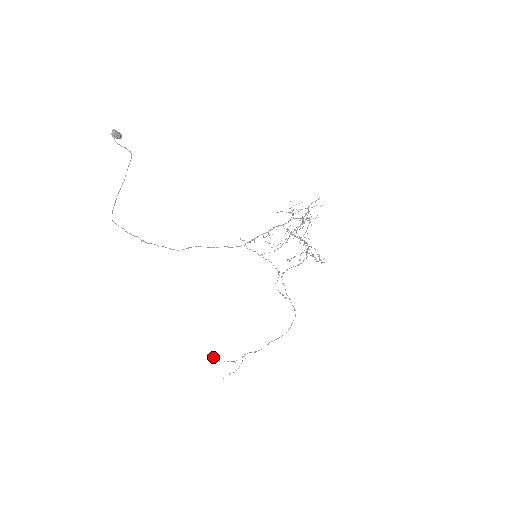
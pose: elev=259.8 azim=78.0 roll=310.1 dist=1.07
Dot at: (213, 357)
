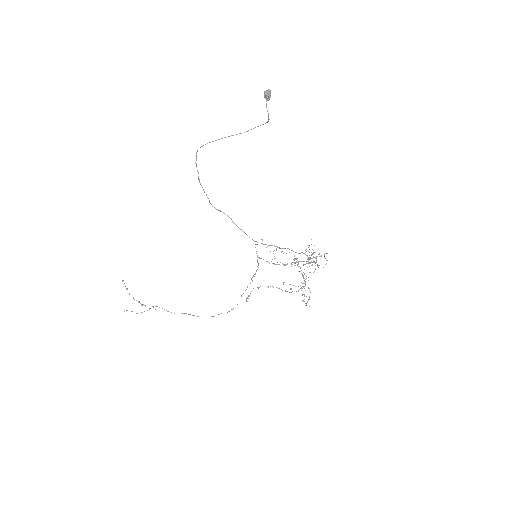
Dot at: occluded
